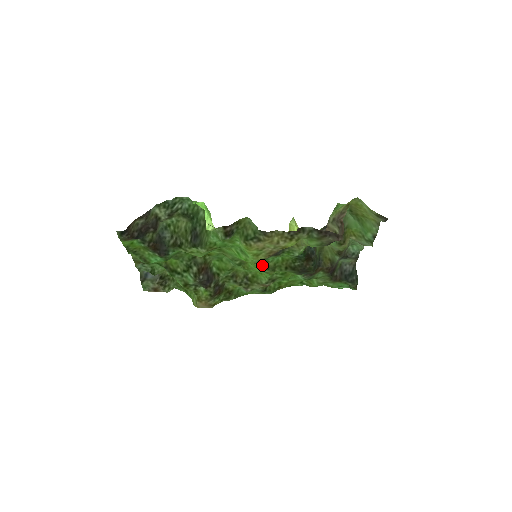
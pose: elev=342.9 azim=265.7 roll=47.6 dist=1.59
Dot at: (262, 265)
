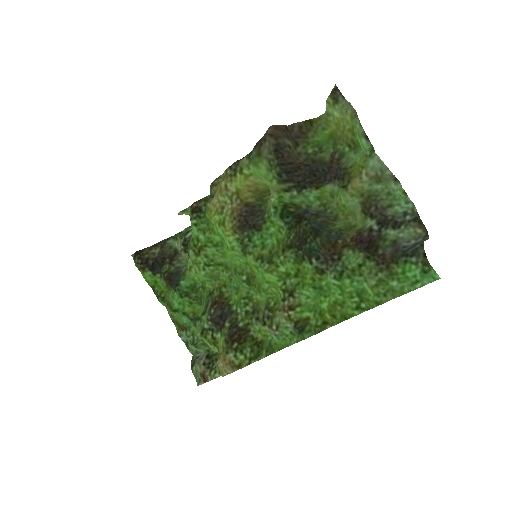
Dot at: (252, 254)
